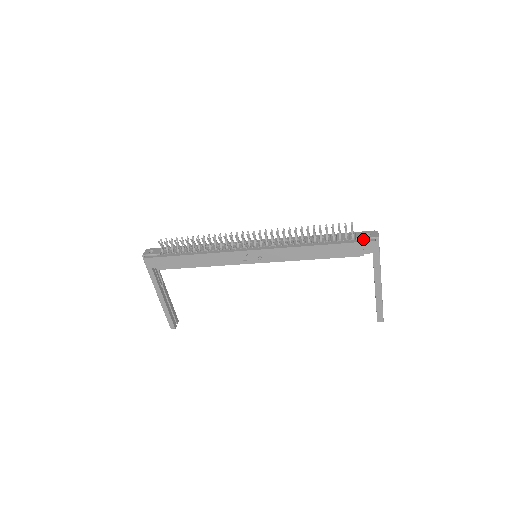
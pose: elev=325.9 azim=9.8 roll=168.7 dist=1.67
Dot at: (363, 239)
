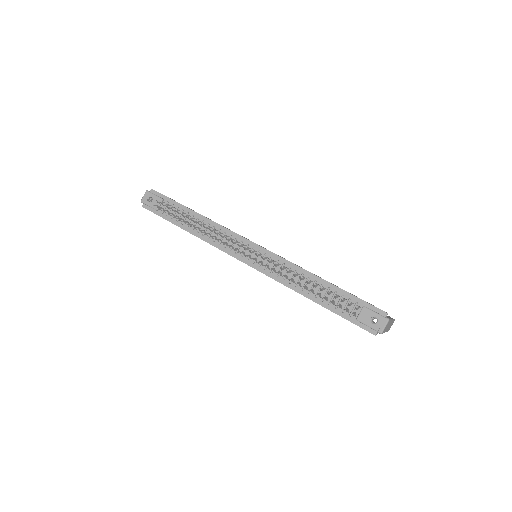
Dot at: (364, 324)
